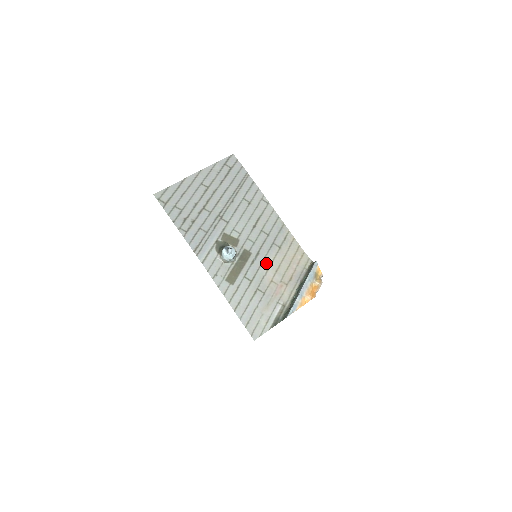
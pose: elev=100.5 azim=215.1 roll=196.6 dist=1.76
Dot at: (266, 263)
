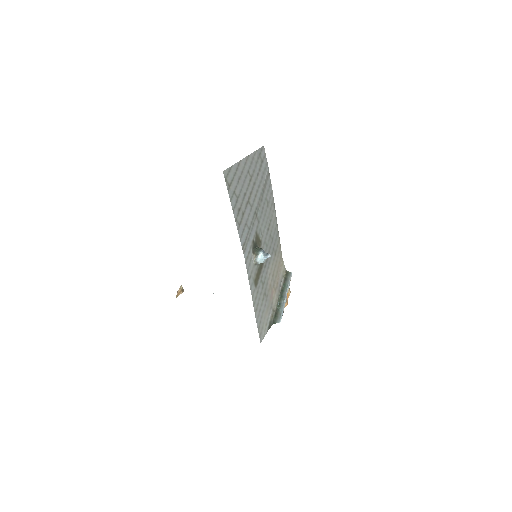
Dot at: (270, 268)
